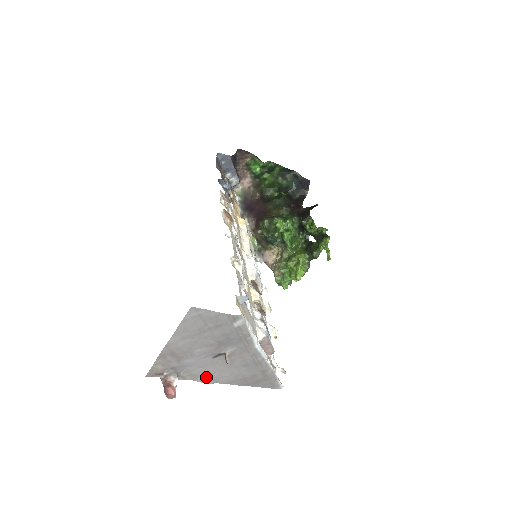
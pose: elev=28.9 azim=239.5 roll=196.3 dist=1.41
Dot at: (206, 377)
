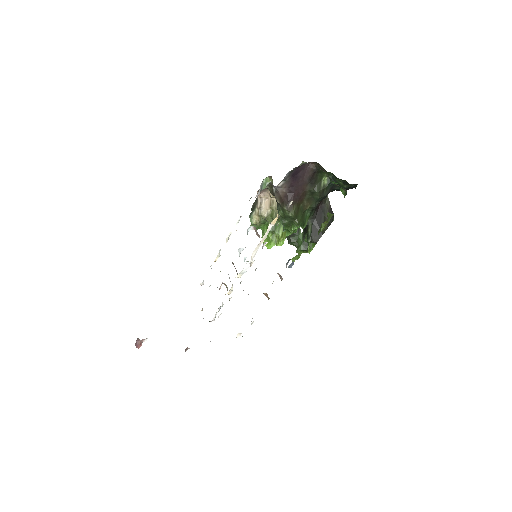
Dot at: occluded
